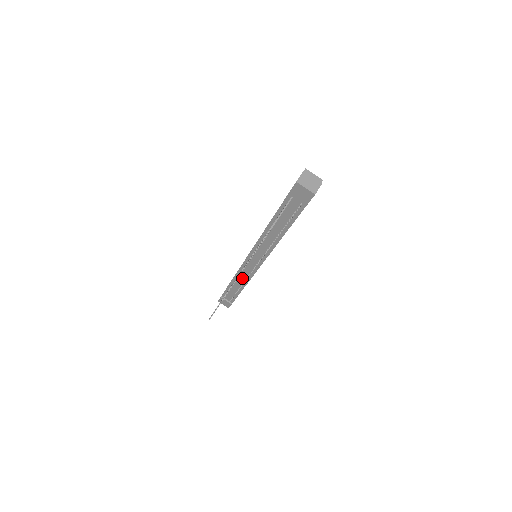
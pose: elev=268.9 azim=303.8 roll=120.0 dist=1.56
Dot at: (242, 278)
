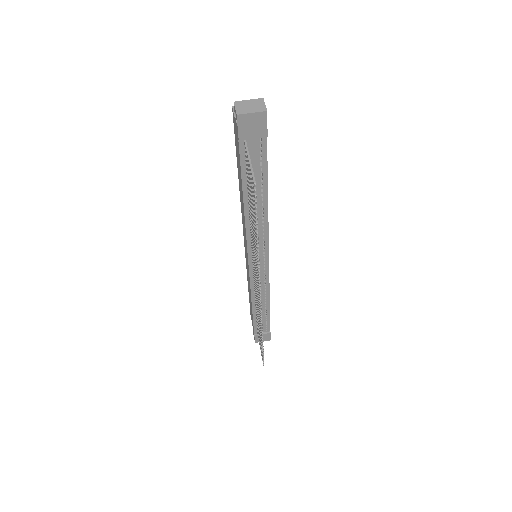
Dot at: occluded
